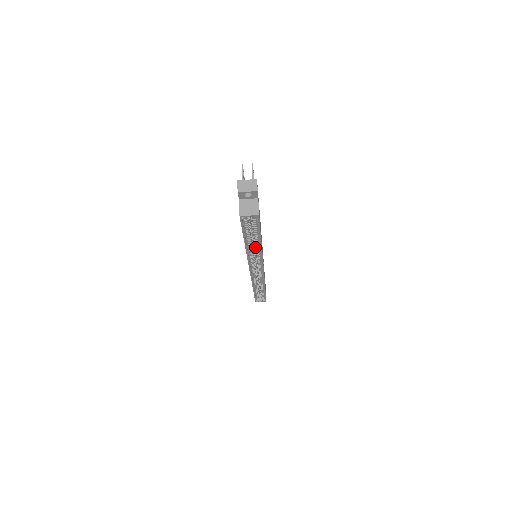
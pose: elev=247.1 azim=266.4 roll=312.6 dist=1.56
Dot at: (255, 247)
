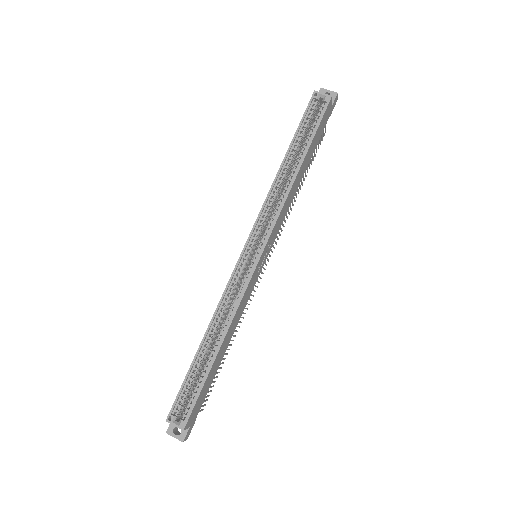
Dot at: (286, 183)
